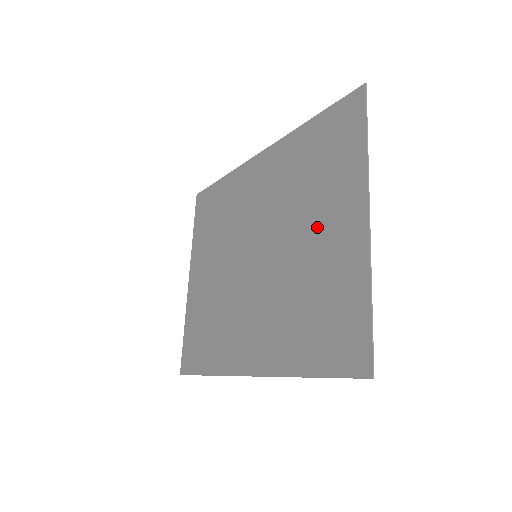
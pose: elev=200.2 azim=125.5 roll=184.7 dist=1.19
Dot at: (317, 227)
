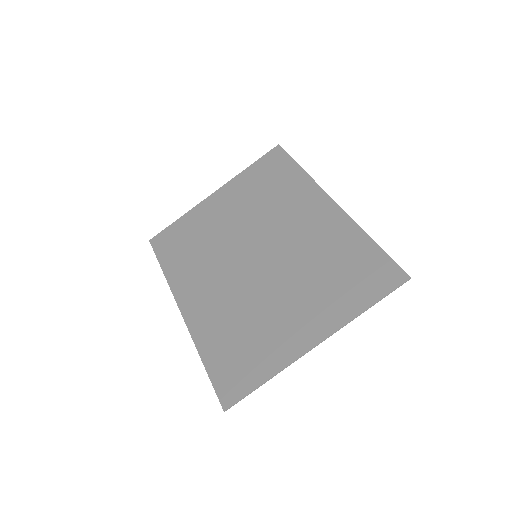
Dot at: (295, 304)
